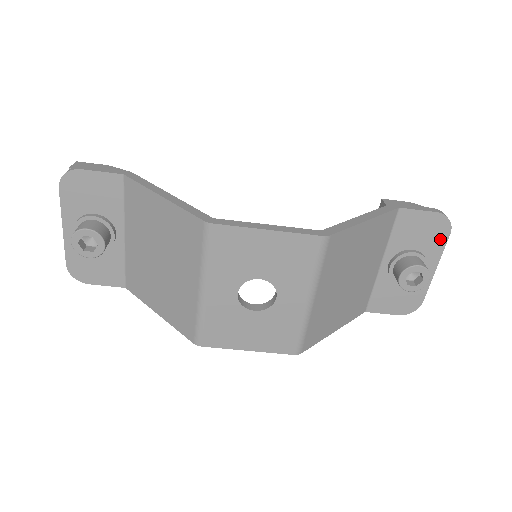
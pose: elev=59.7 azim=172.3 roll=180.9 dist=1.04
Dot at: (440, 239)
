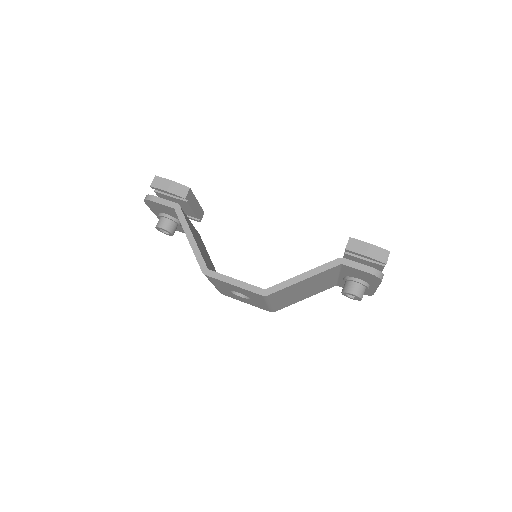
Dot at: (375, 281)
